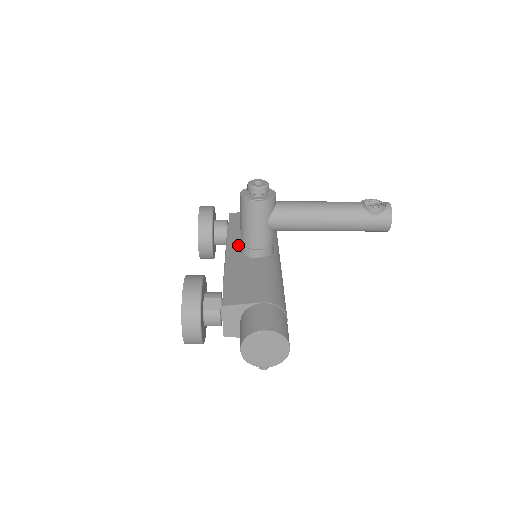
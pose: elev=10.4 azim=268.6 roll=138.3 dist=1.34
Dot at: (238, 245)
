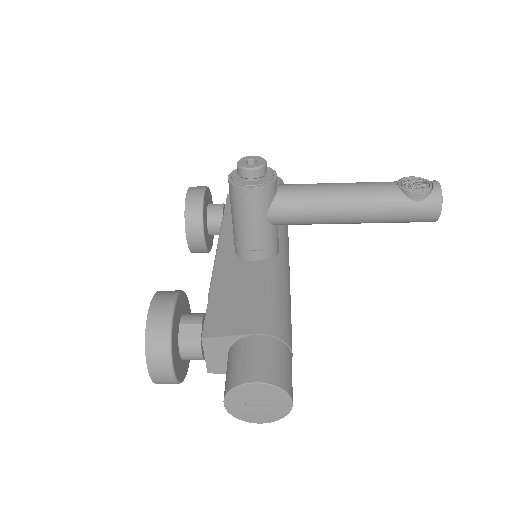
Dot at: (233, 241)
